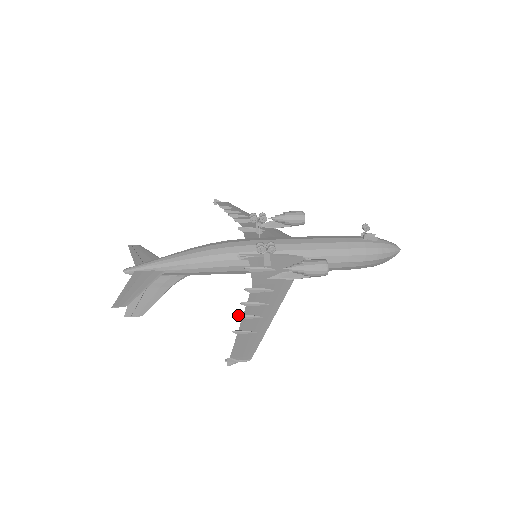
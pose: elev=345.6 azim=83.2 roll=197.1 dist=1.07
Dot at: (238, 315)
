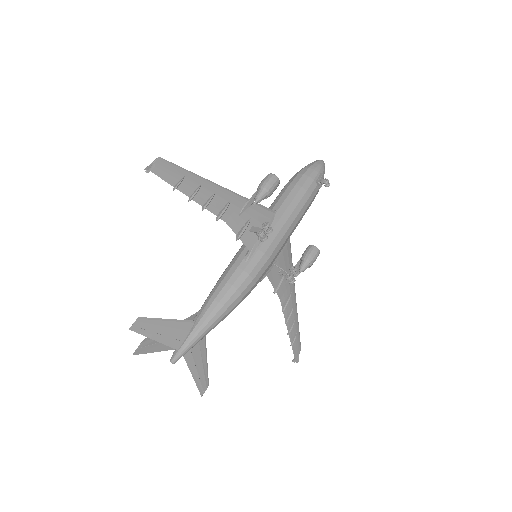
Dot at: (289, 334)
